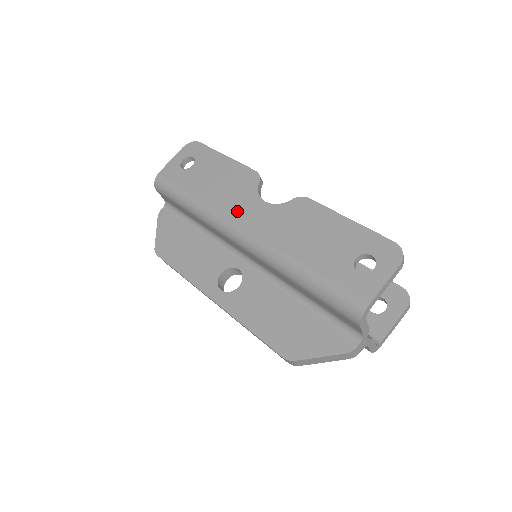
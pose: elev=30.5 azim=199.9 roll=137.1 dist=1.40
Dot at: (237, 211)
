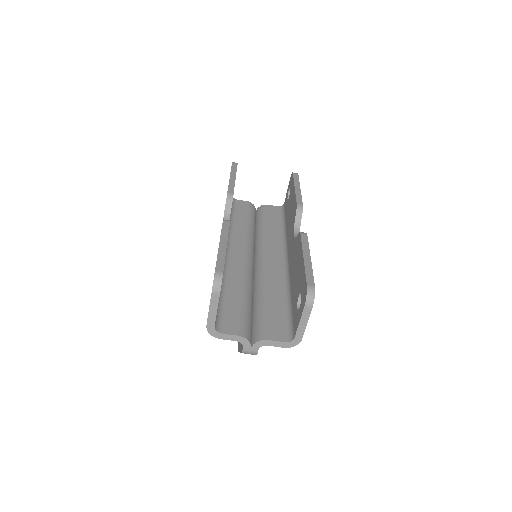
Dot at: occluded
